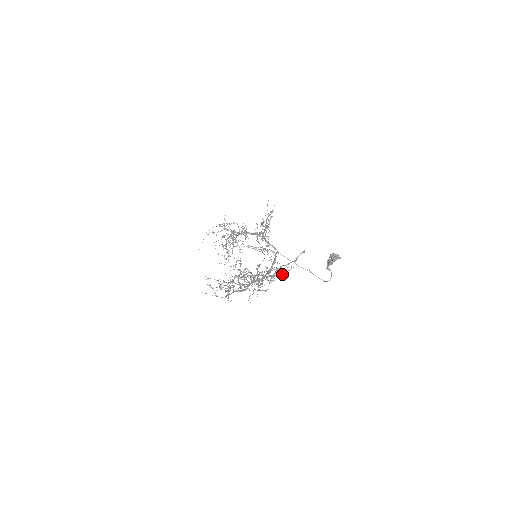
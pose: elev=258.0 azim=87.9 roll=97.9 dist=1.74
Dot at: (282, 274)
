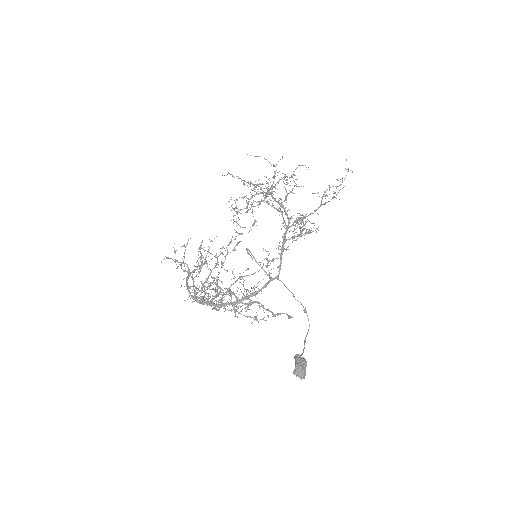
Dot at: (247, 317)
